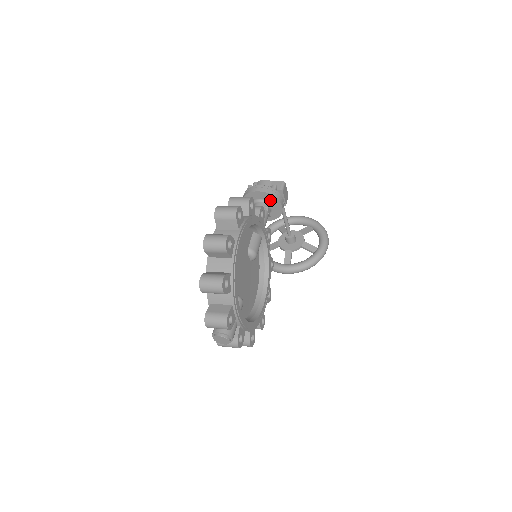
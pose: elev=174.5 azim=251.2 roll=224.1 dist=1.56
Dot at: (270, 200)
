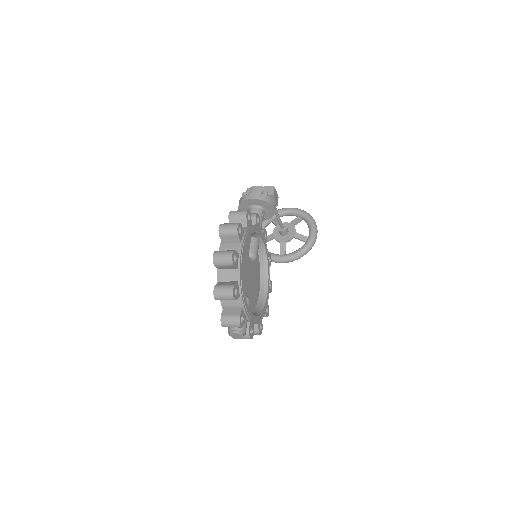
Dot at: (263, 205)
